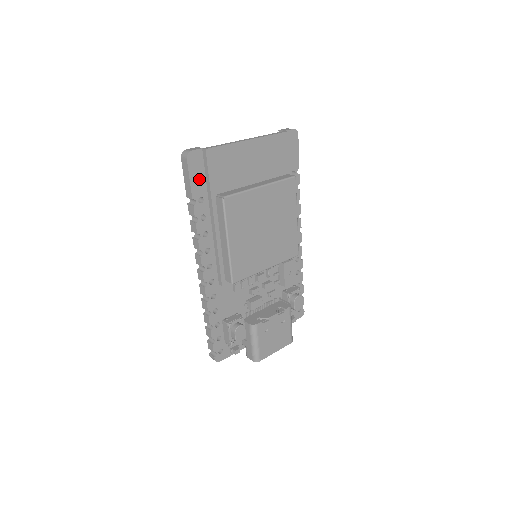
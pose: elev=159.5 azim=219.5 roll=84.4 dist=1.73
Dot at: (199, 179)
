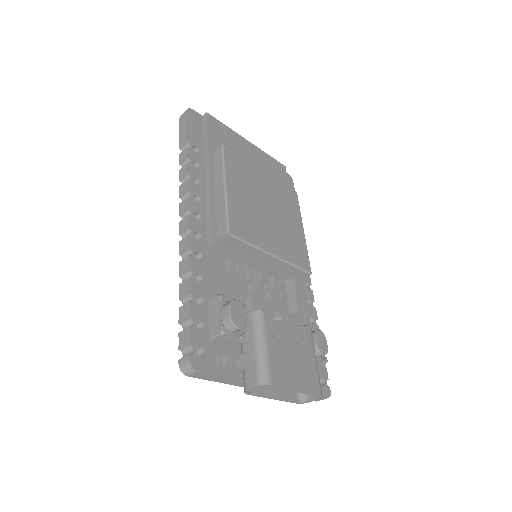
Dot at: (196, 133)
